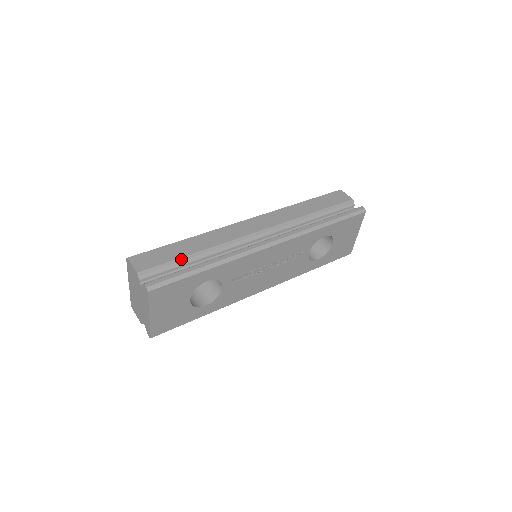
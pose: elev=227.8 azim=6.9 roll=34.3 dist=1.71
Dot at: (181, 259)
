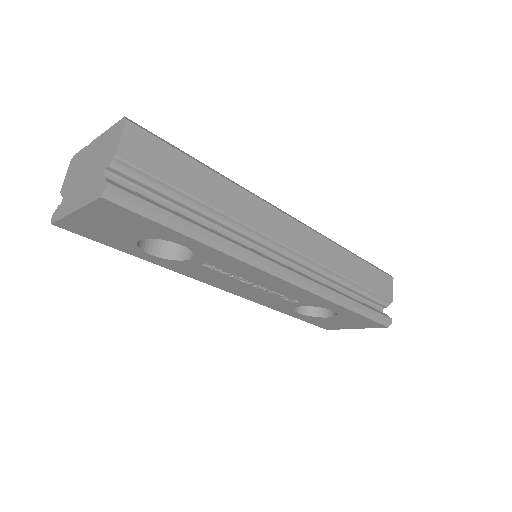
Dot at: (184, 194)
